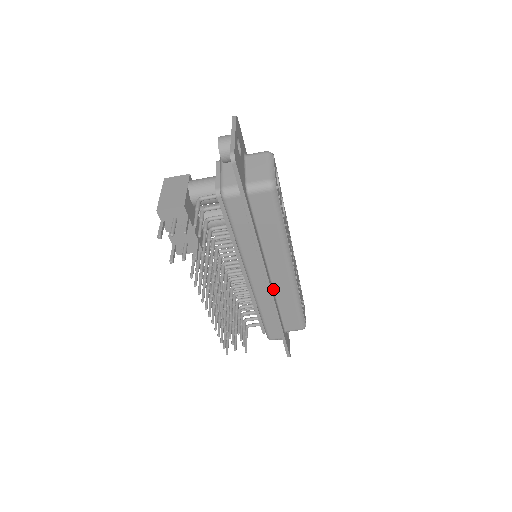
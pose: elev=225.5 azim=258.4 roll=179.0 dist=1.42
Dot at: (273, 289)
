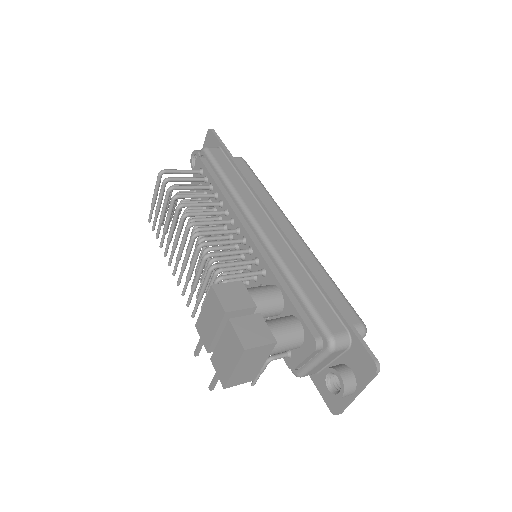
Dot at: occluded
